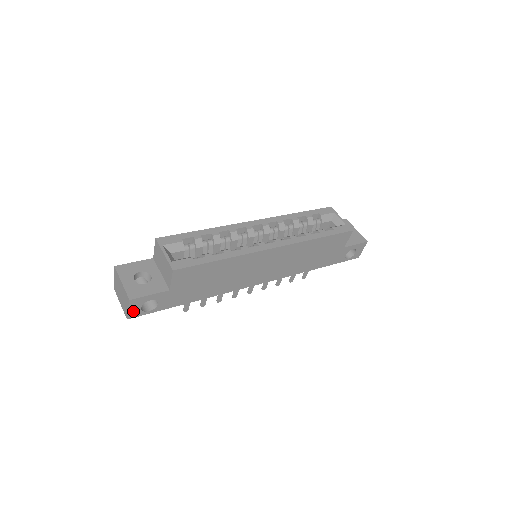
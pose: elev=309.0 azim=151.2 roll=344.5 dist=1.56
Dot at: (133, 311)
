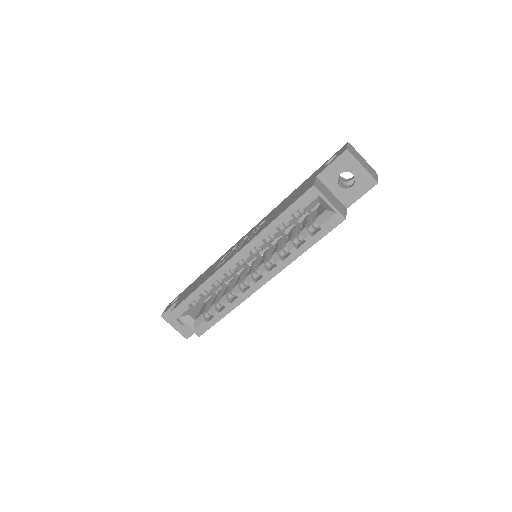
Dot at: occluded
